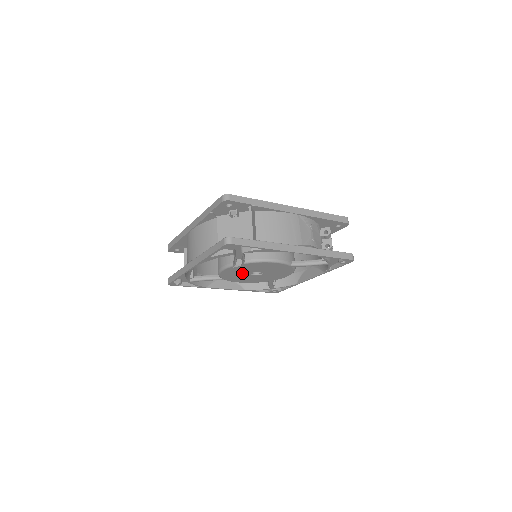
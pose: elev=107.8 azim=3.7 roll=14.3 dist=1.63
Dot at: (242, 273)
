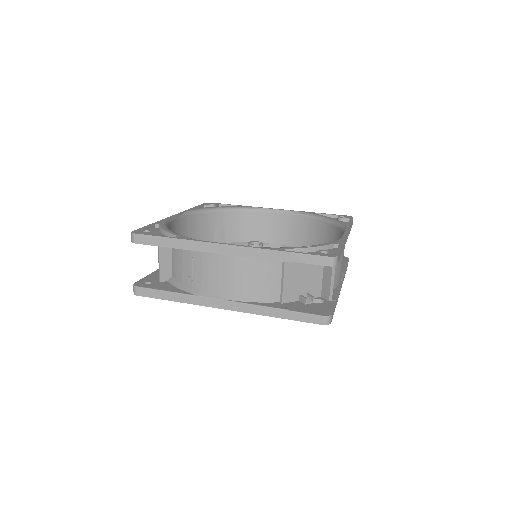
Dot at: occluded
